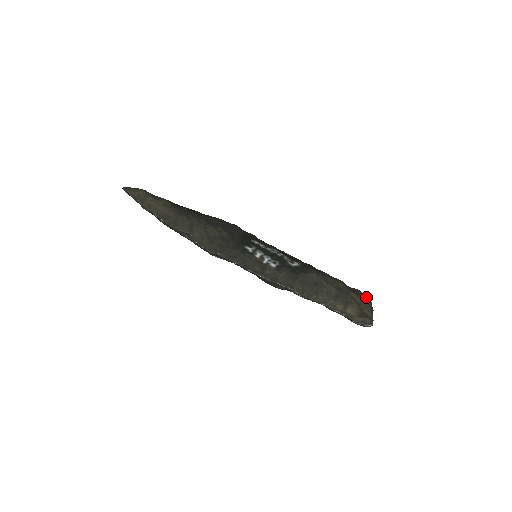
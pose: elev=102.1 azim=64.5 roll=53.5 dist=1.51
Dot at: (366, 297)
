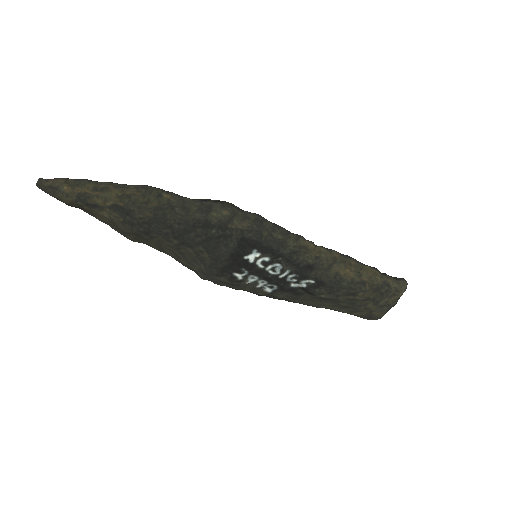
Dot at: (395, 296)
